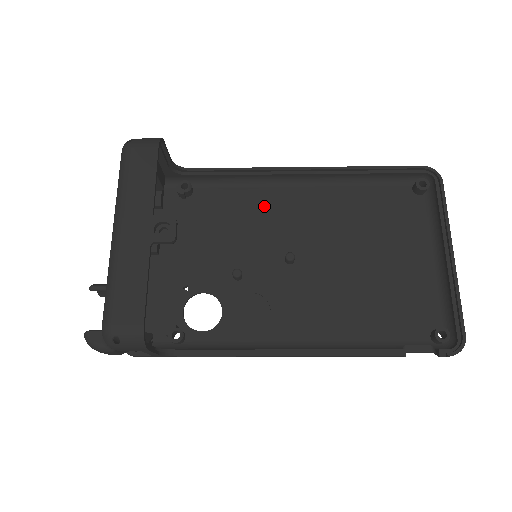
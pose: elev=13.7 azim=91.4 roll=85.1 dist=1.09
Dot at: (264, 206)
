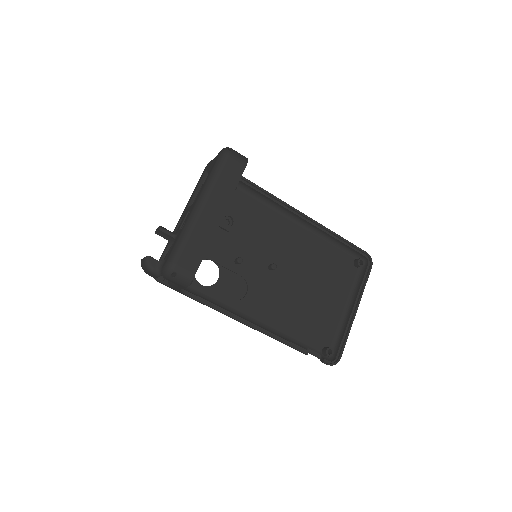
Dot at: (272, 225)
